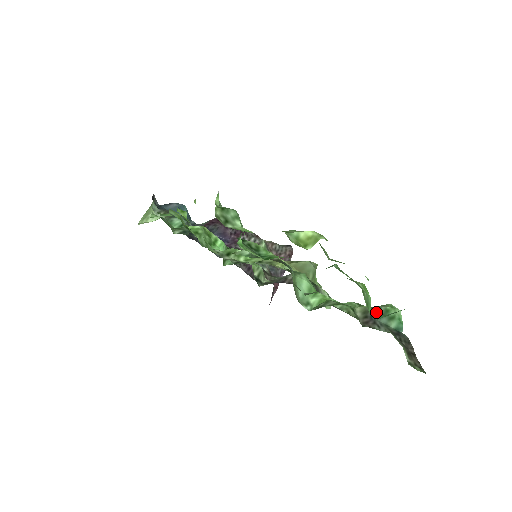
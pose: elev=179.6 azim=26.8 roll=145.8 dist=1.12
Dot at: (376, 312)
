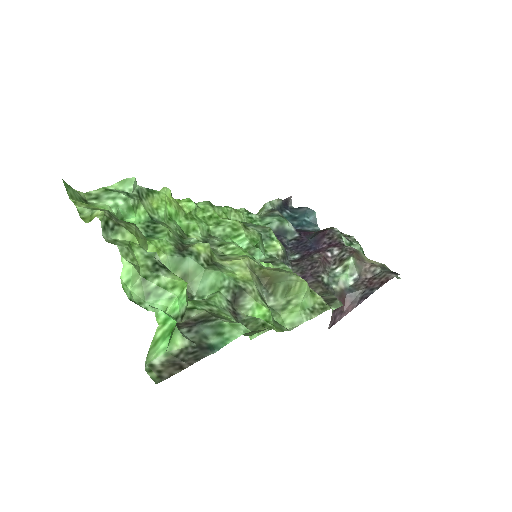
Dot at: (208, 320)
